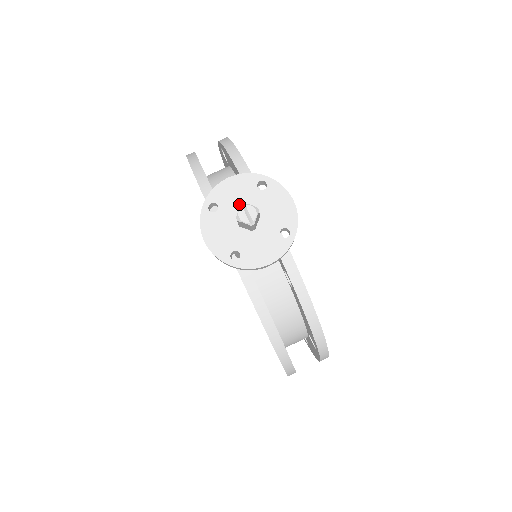
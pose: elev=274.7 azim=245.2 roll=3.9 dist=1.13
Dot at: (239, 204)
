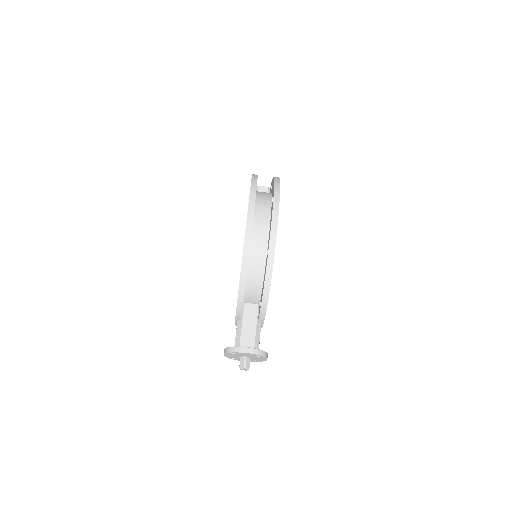
Dot at: (245, 356)
